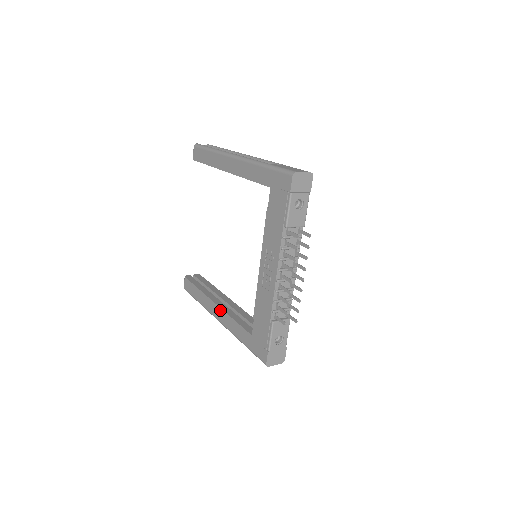
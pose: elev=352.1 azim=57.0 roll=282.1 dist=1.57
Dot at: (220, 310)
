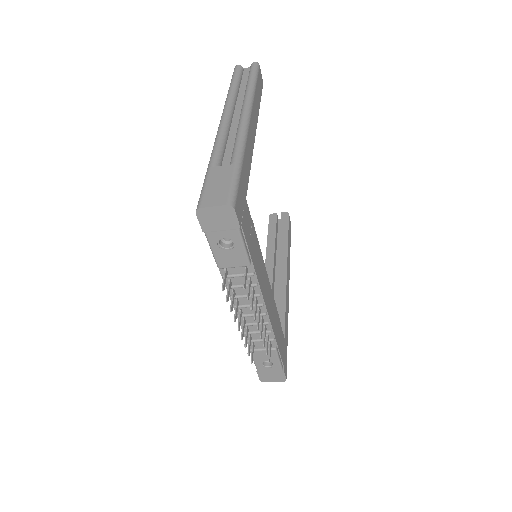
Dot at: occluded
